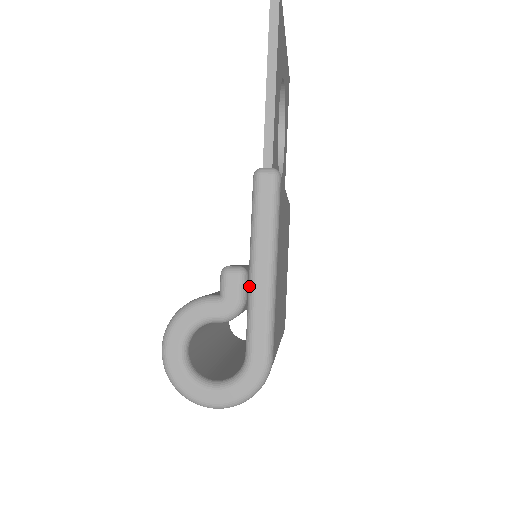
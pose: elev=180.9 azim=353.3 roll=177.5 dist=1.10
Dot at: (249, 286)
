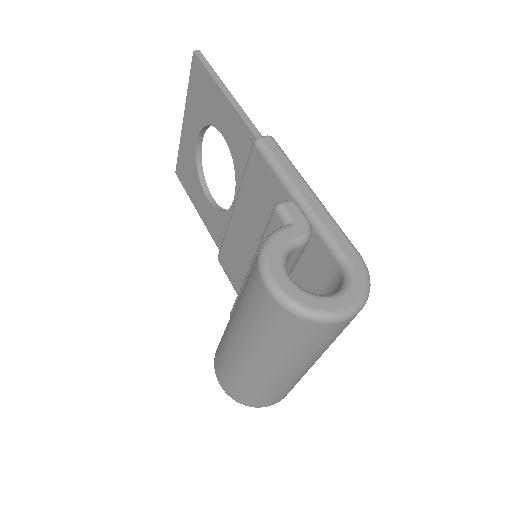
Dot at: (305, 210)
